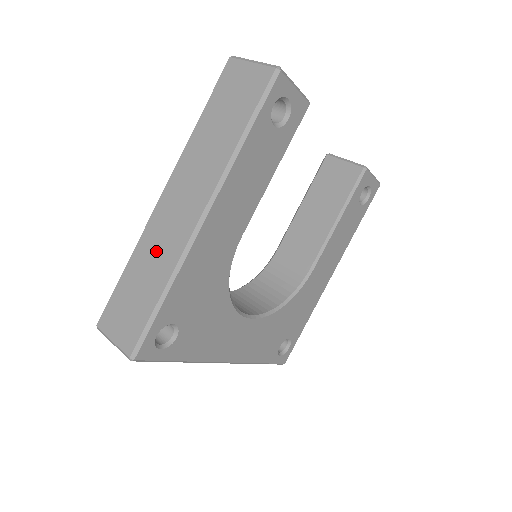
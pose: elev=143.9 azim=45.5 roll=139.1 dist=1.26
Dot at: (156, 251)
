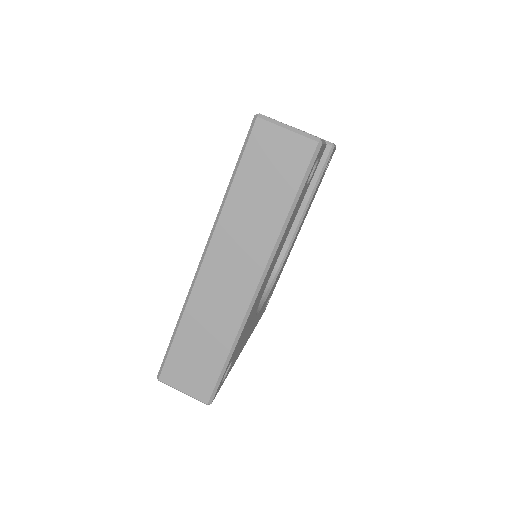
Dot at: (212, 316)
